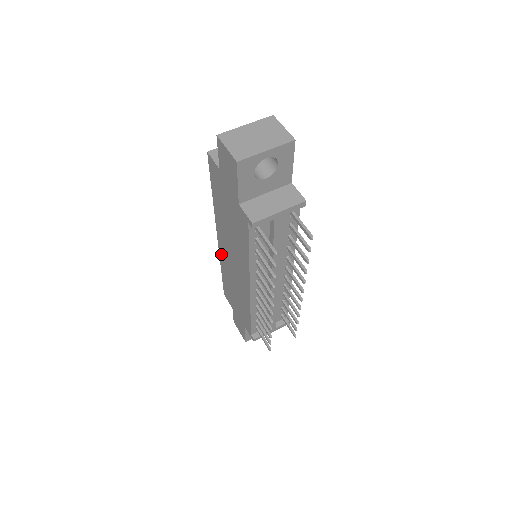
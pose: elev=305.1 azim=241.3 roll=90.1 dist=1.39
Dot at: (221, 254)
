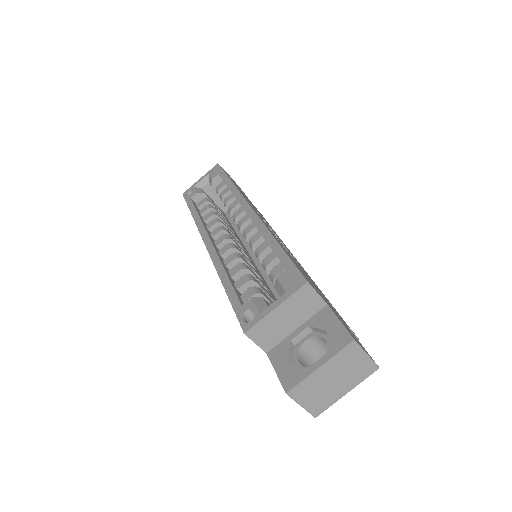
Dot at: occluded
